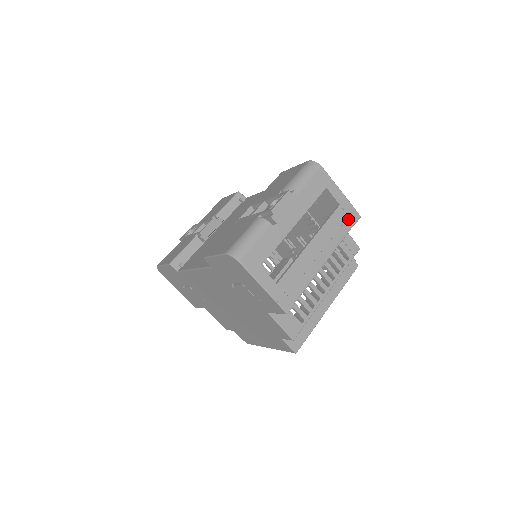
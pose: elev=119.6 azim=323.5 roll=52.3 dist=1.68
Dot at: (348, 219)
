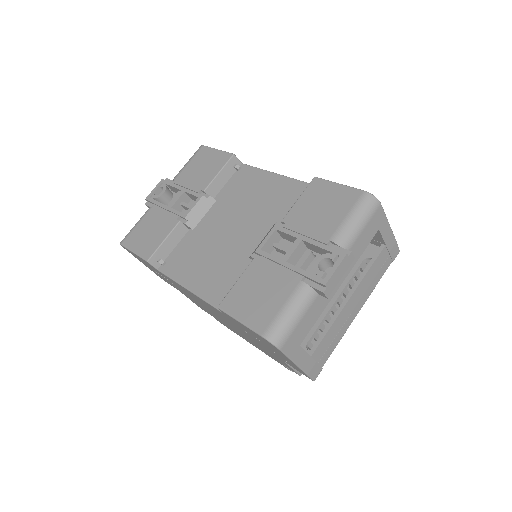
Dot at: (388, 258)
